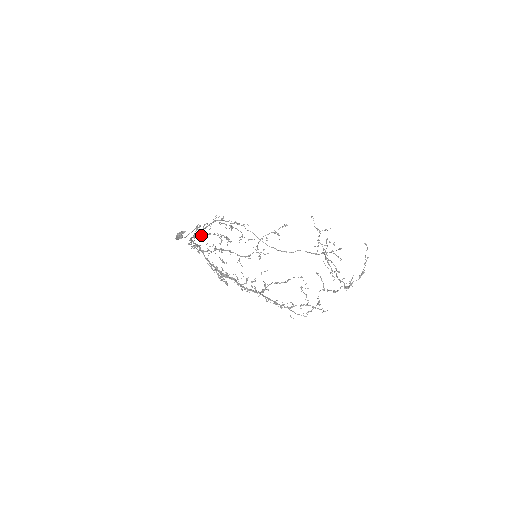
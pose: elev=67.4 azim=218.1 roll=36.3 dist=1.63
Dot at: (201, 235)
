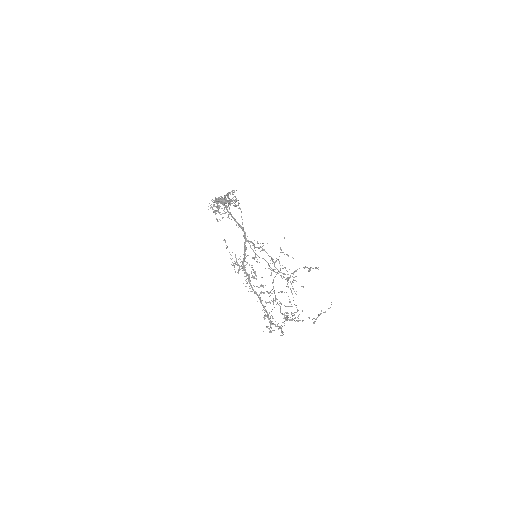
Dot at: occluded
